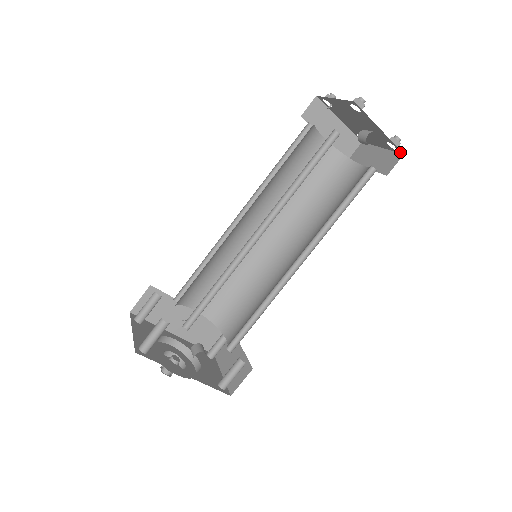
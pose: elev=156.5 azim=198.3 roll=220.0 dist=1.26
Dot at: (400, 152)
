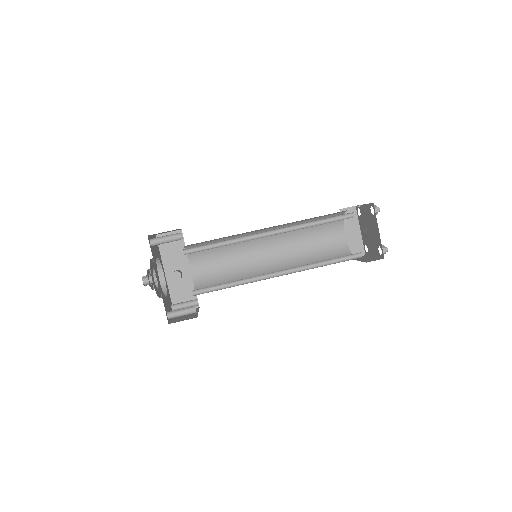
Dot at: (383, 257)
